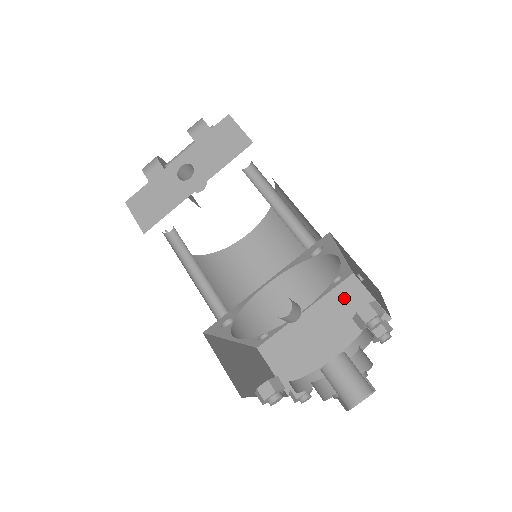
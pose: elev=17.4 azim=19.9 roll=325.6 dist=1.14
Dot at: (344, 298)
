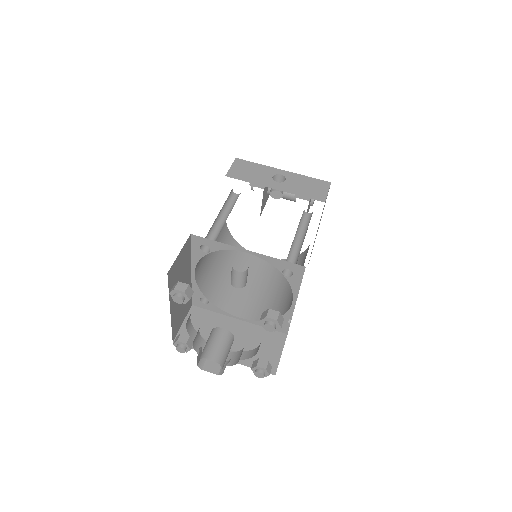
Dot at: (266, 338)
